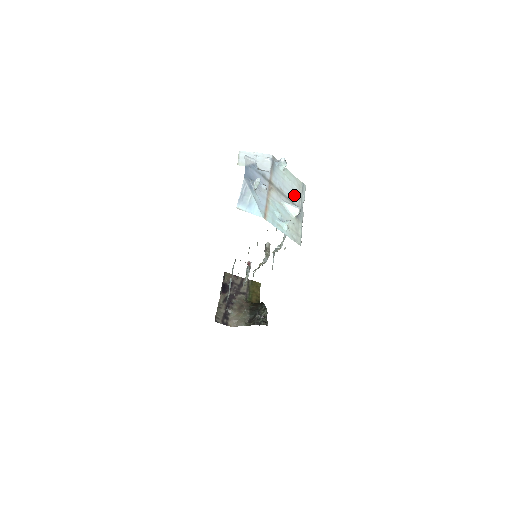
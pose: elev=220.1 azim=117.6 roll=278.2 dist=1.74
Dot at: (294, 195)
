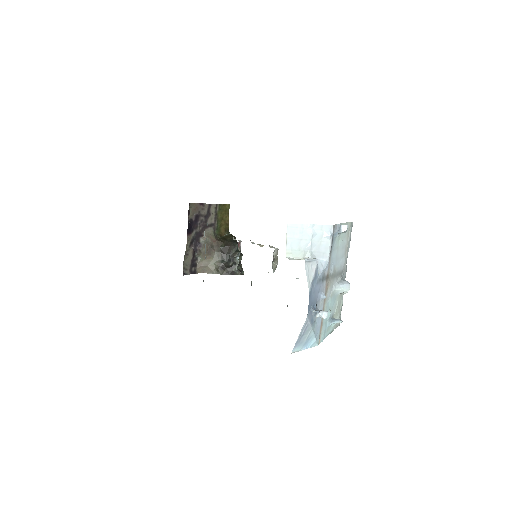
Dot at: (343, 257)
